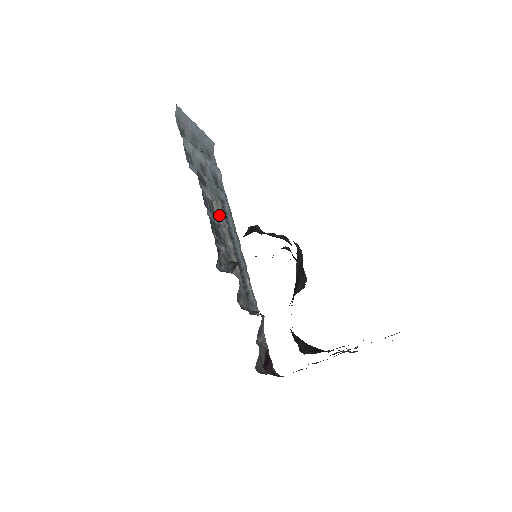
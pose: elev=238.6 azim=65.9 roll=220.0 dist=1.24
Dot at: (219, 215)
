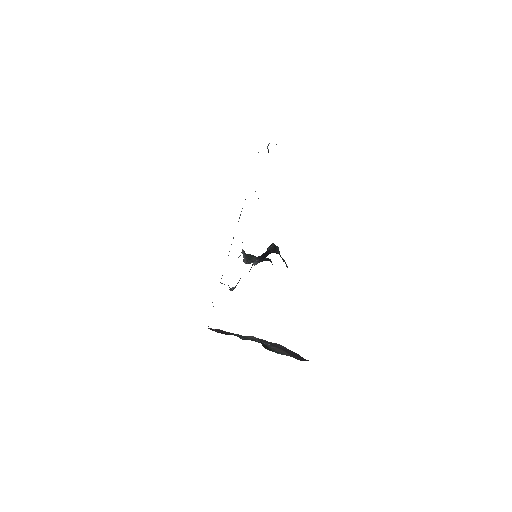
Dot at: occluded
